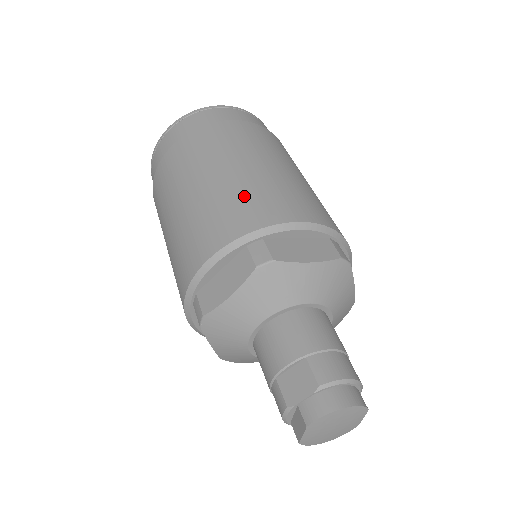
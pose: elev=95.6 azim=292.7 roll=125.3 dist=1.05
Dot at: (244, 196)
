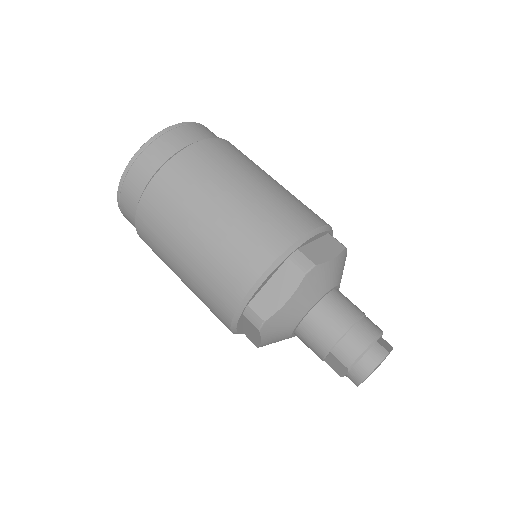
Dot at: (212, 276)
